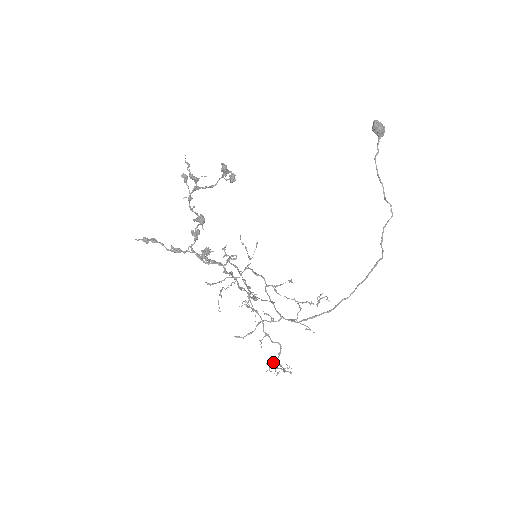
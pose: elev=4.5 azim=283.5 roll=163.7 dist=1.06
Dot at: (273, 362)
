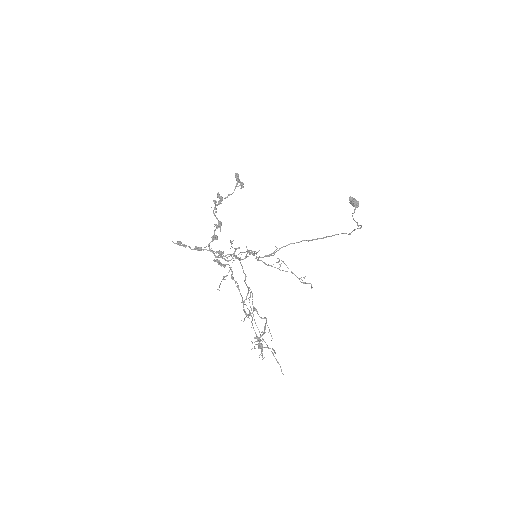
Dot at: (259, 339)
